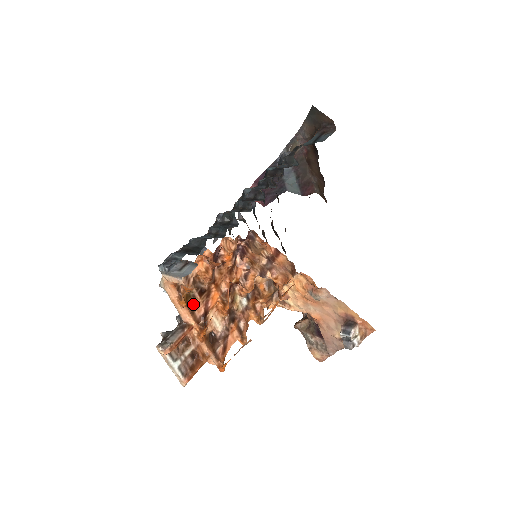
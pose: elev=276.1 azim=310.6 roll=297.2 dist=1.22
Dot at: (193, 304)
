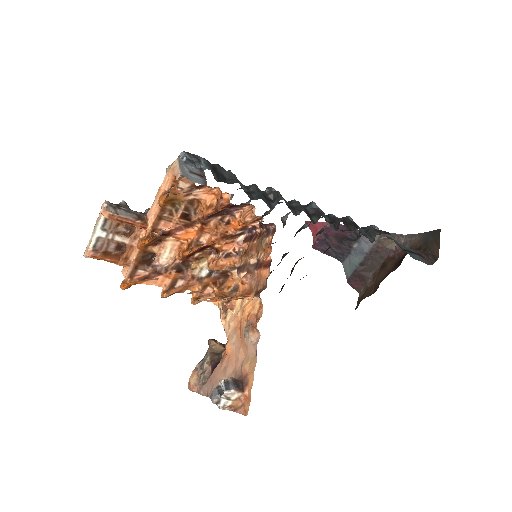
Dot at: (169, 214)
